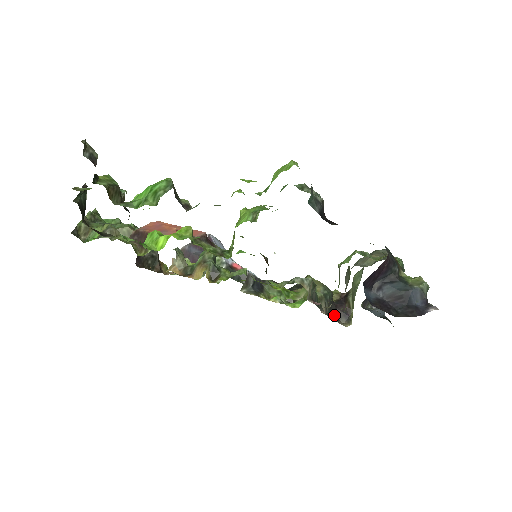
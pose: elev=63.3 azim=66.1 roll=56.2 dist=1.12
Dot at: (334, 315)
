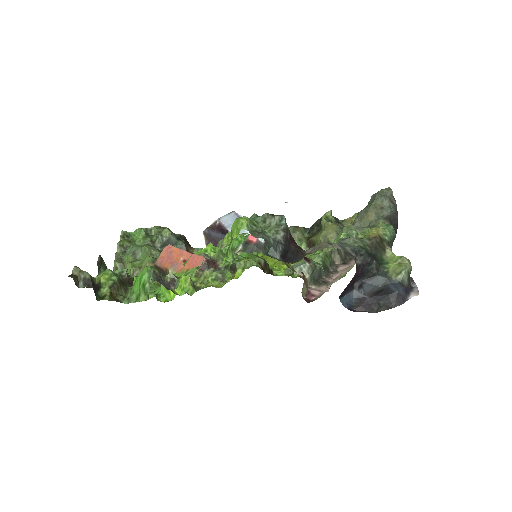
Dot at: occluded
